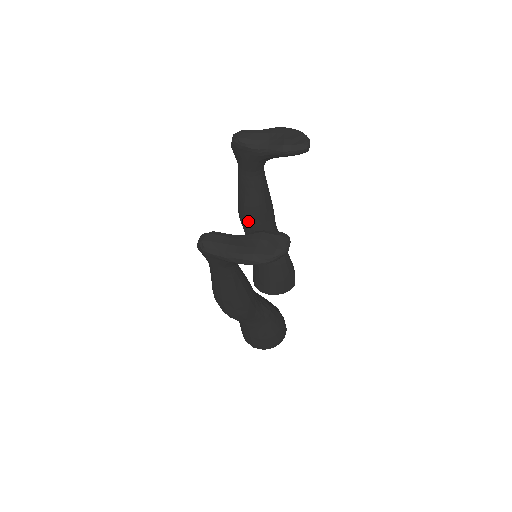
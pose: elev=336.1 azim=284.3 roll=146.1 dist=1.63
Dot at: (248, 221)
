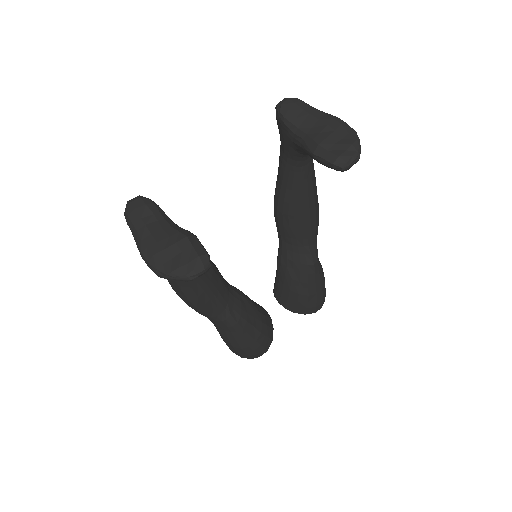
Dot at: (275, 212)
